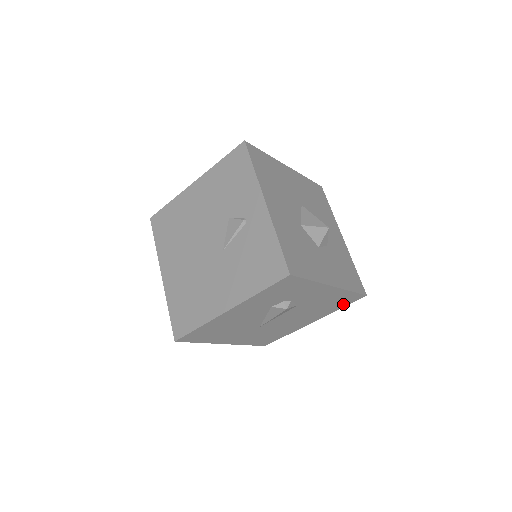
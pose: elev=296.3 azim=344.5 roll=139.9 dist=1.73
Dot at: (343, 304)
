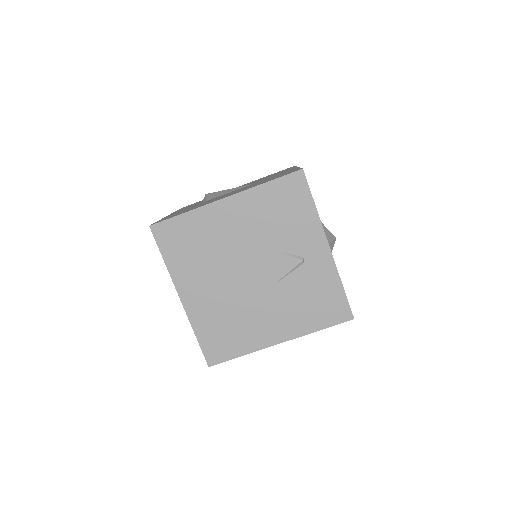
Dot at: occluded
